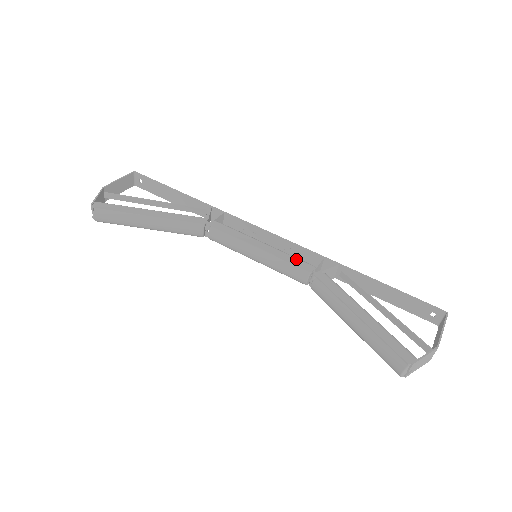
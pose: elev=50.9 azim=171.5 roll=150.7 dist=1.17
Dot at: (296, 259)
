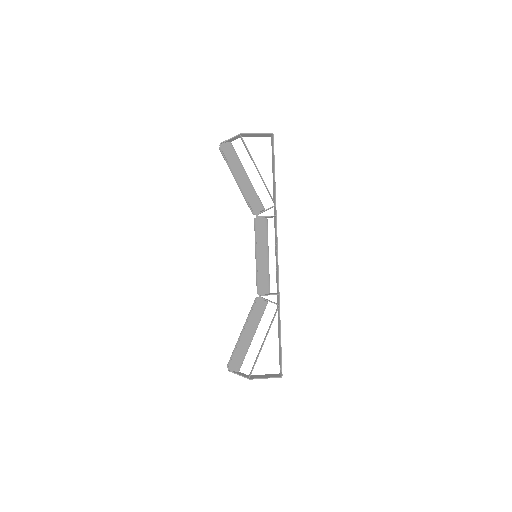
Dot at: (263, 281)
